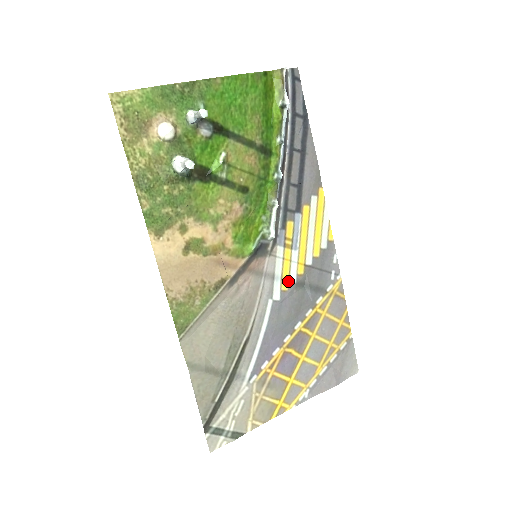
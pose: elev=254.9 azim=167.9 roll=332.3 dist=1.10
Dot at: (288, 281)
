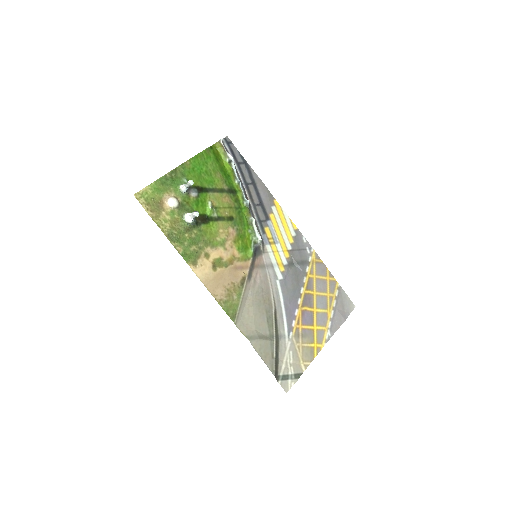
Dot at: (282, 265)
